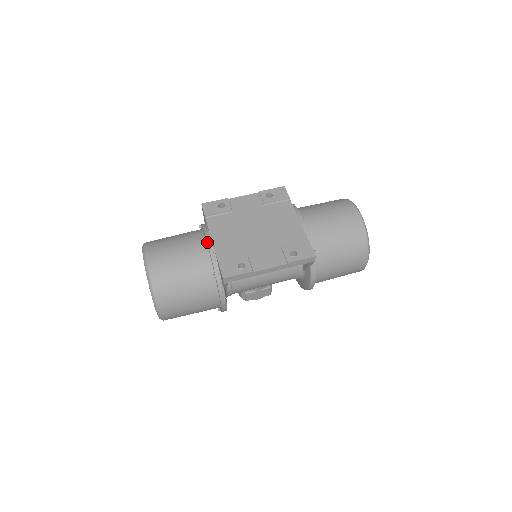
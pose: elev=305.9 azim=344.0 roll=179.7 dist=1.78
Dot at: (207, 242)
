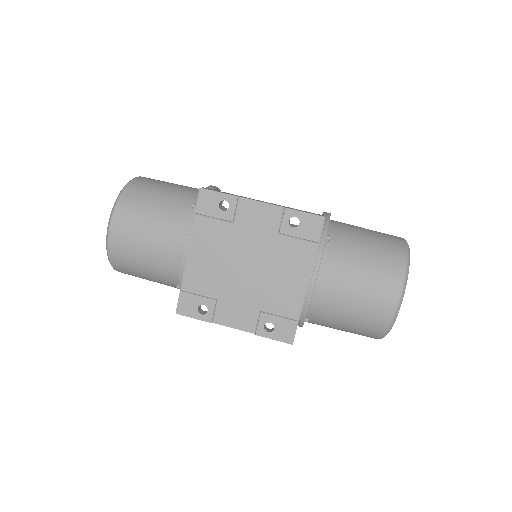
Dot at: (181, 253)
